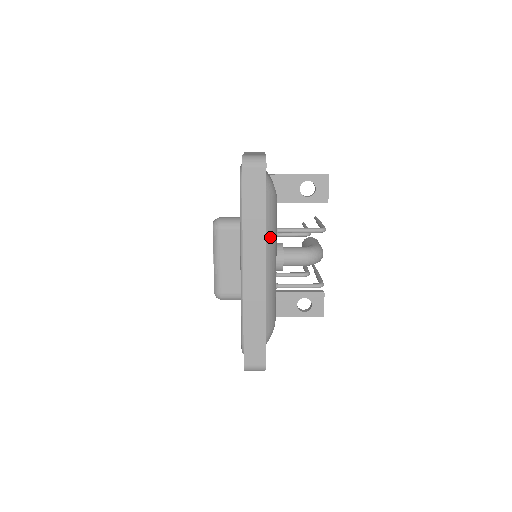
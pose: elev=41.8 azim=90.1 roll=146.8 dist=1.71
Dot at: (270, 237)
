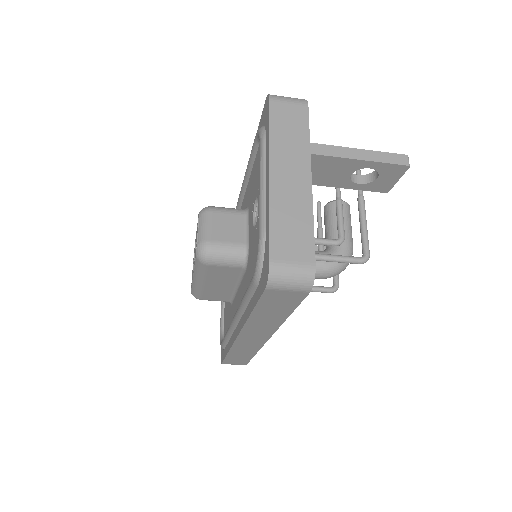
Dot at: occluded
